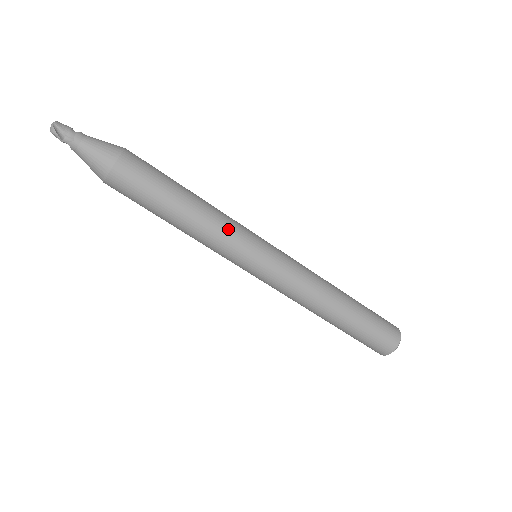
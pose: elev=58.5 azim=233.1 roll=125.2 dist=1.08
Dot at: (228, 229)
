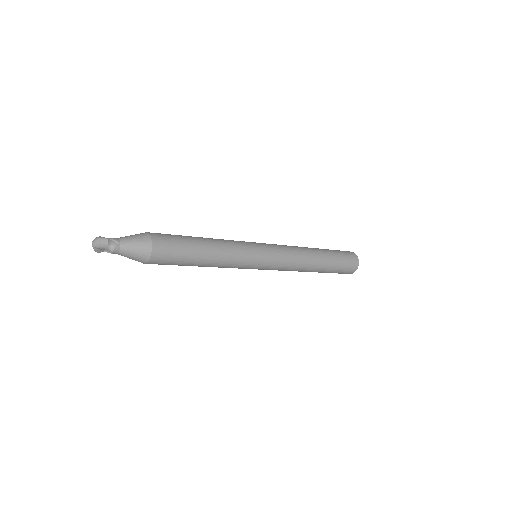
Dot at: (233, 266)
